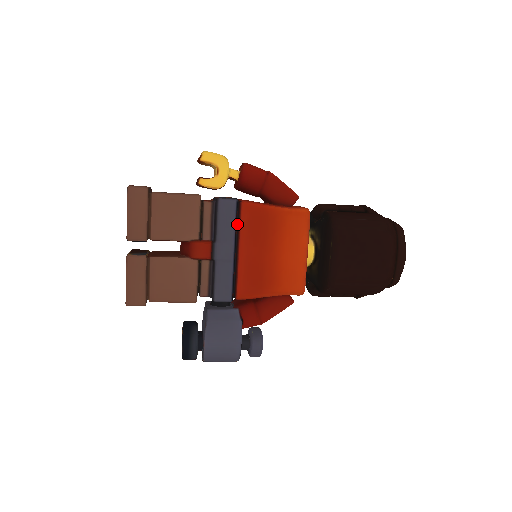
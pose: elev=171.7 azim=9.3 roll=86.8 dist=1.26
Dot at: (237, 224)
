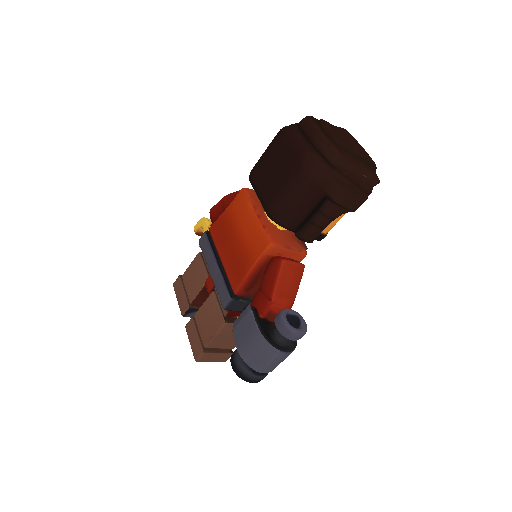
Dot at: occluded
